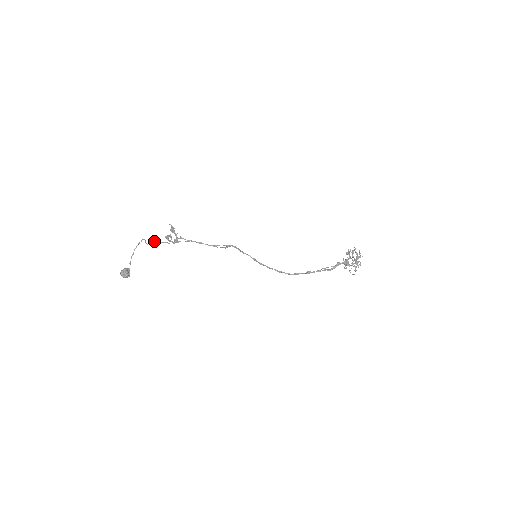
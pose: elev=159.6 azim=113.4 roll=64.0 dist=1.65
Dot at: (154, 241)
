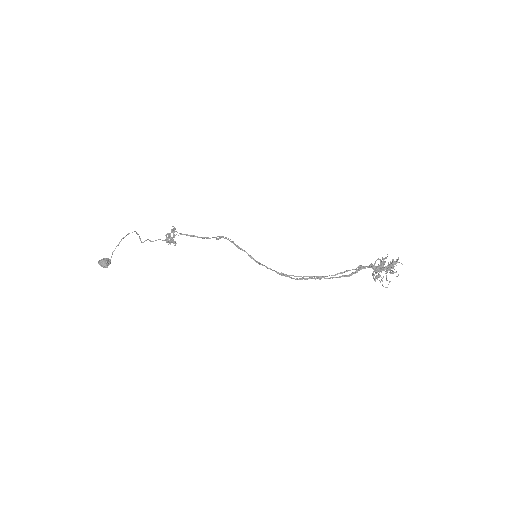
Dot at: (150, 240)
